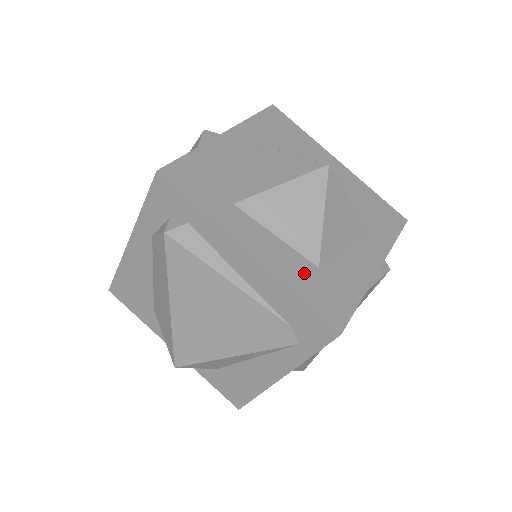
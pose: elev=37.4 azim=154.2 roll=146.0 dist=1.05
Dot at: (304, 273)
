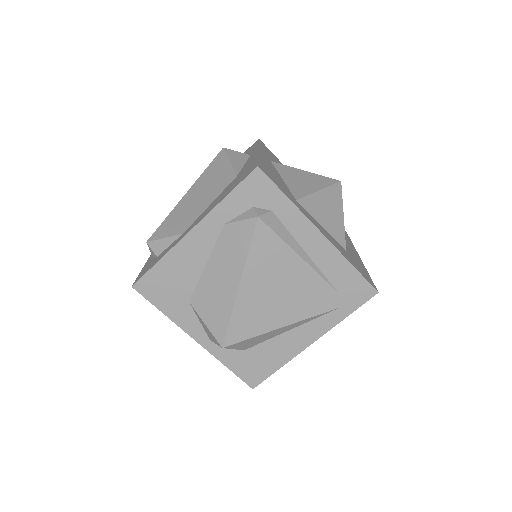
Dot at: (345, 253)
